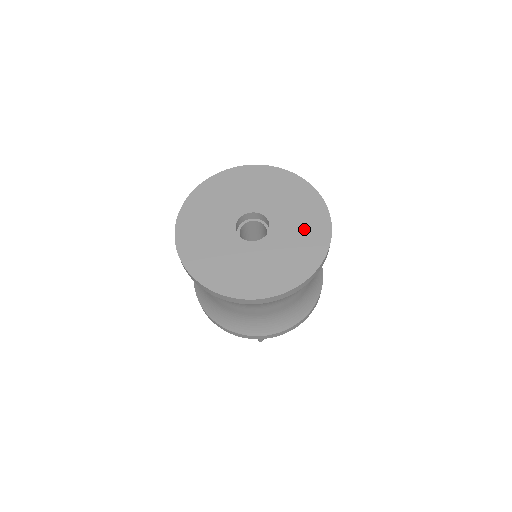
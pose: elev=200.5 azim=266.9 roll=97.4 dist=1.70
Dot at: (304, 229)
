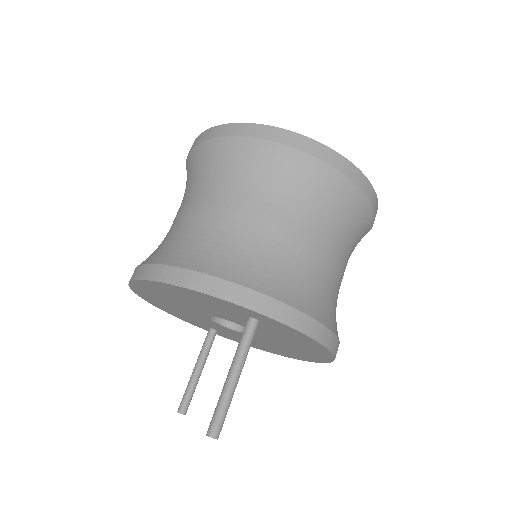
Dot at: occluded
